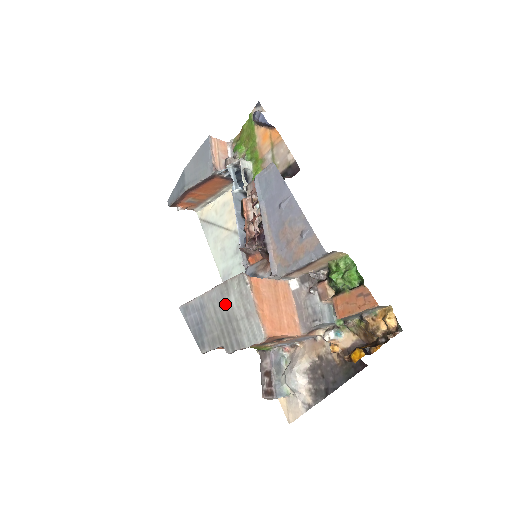
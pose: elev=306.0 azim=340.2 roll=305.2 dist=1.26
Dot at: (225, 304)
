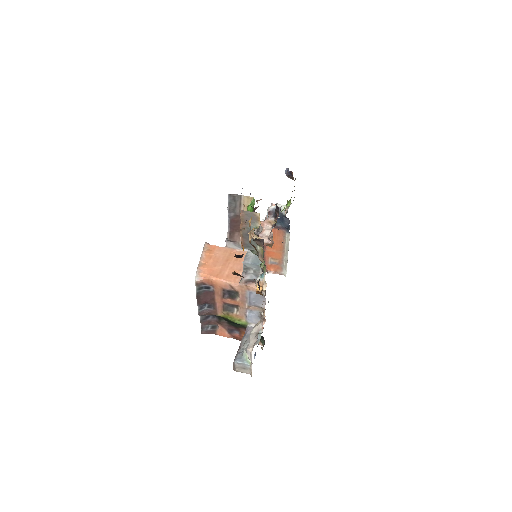
Dot at: occluded
